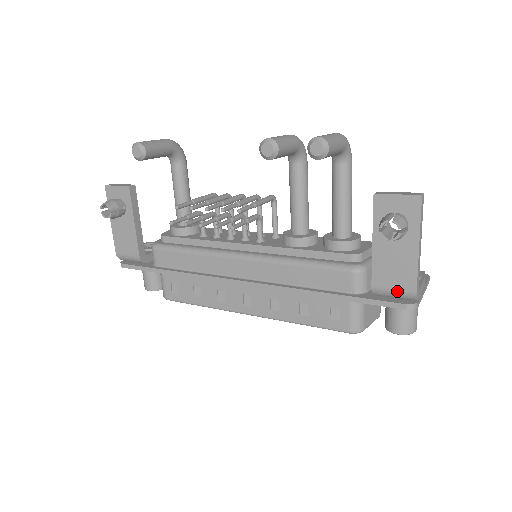
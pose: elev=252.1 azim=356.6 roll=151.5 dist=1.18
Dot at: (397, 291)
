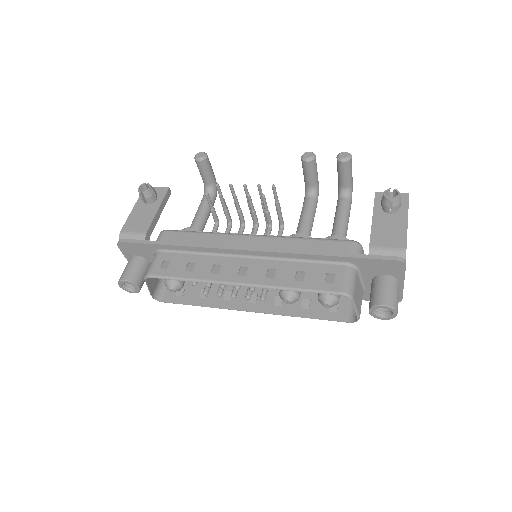
Dot at: (391, 248)
